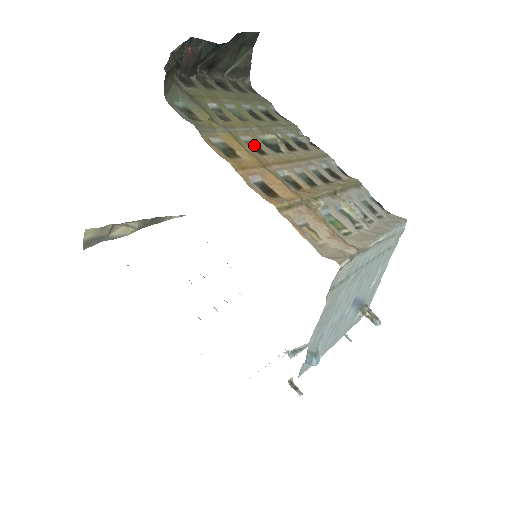
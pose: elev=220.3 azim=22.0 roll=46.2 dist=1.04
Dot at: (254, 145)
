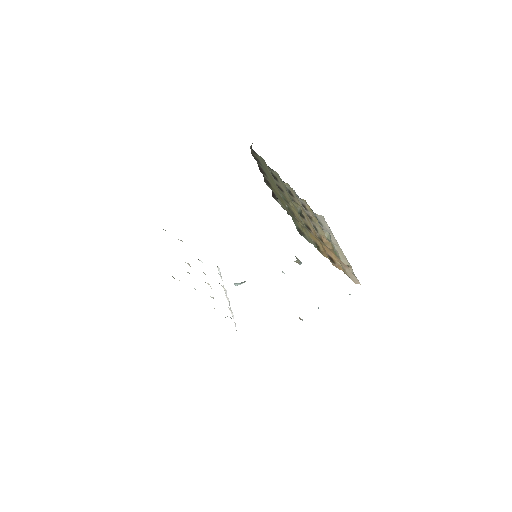
Dot at: (305, 225)
